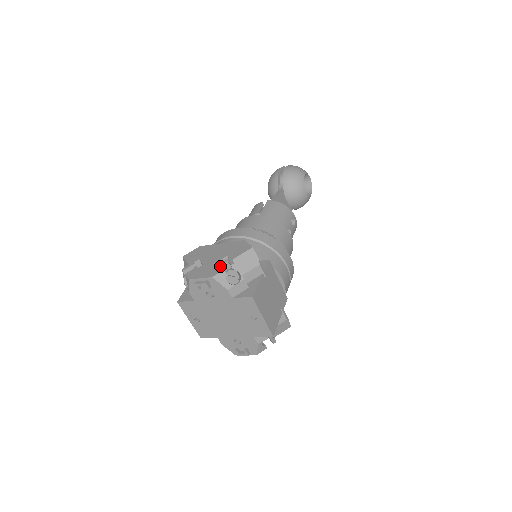
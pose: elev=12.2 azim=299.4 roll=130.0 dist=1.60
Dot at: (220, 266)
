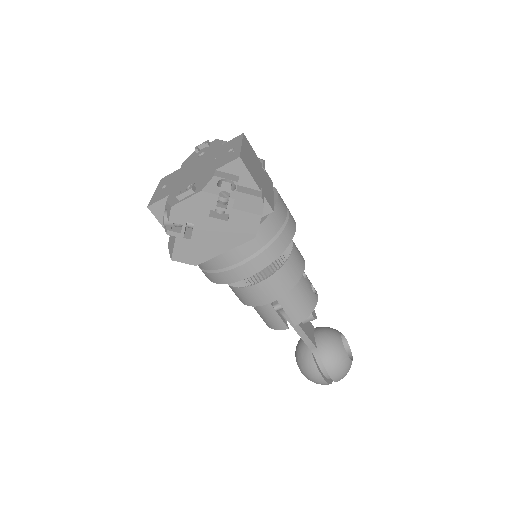
Dot at: occluded
